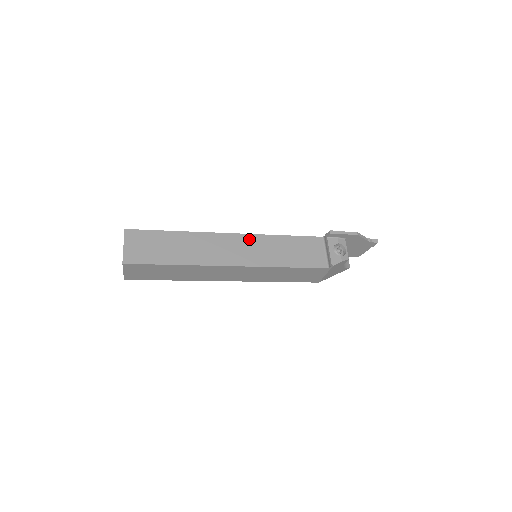
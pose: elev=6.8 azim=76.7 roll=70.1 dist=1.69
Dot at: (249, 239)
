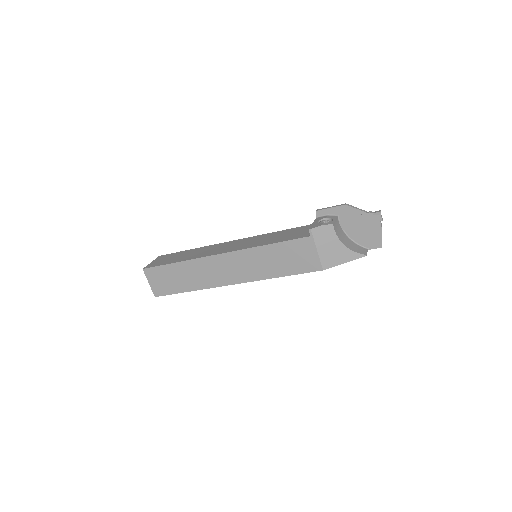
Dot at: (246, 239)
